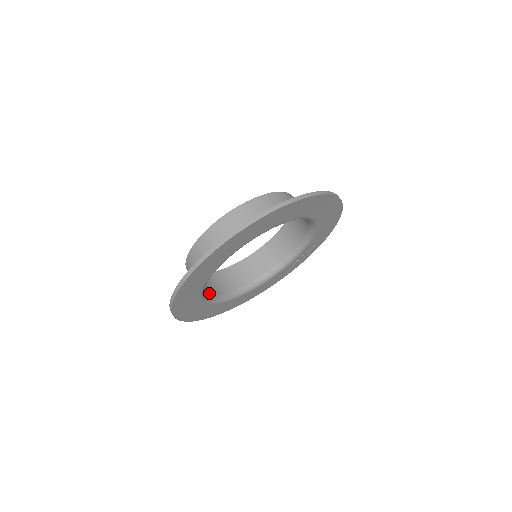
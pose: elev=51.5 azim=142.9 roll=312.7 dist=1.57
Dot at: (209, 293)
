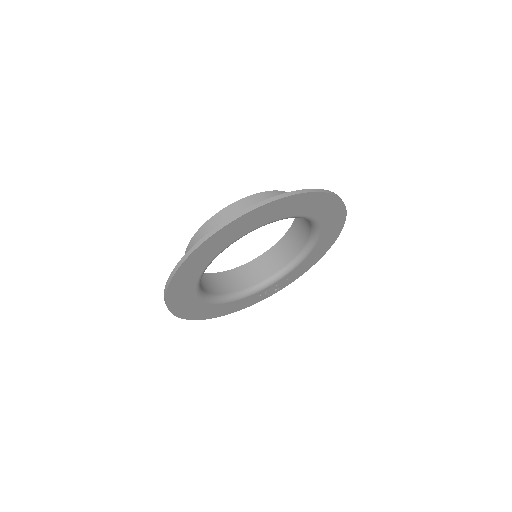
Dot at: occluded
